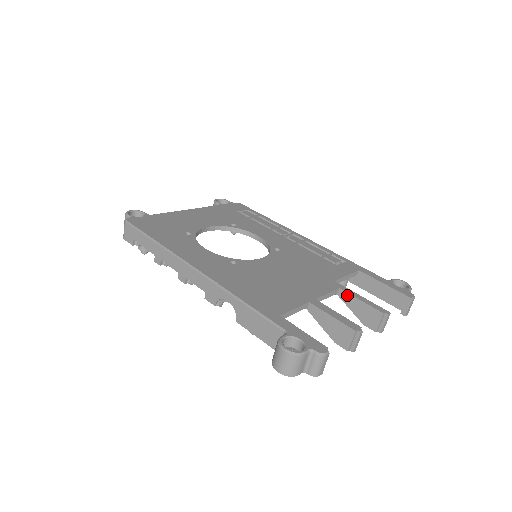
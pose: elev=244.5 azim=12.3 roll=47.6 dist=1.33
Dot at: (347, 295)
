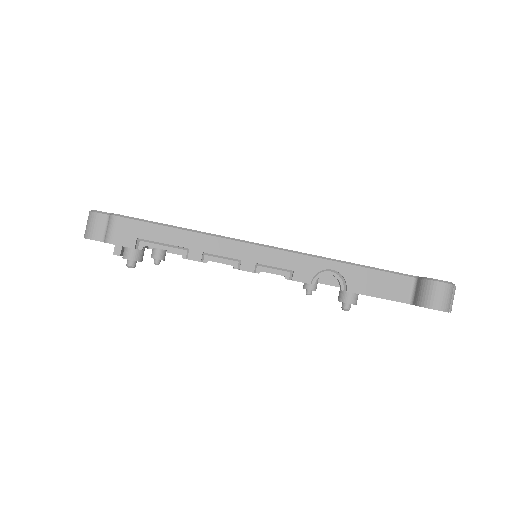
Dot at: occluded
